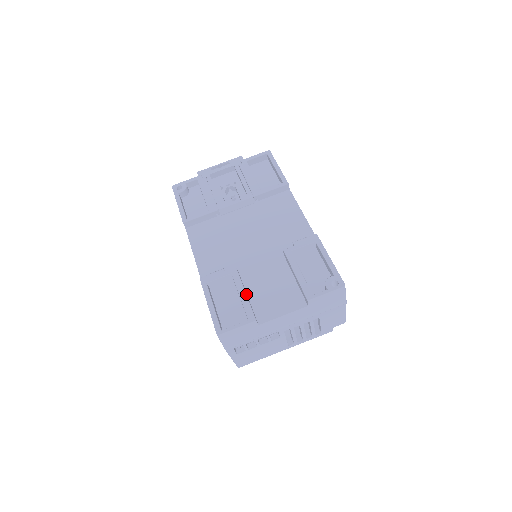
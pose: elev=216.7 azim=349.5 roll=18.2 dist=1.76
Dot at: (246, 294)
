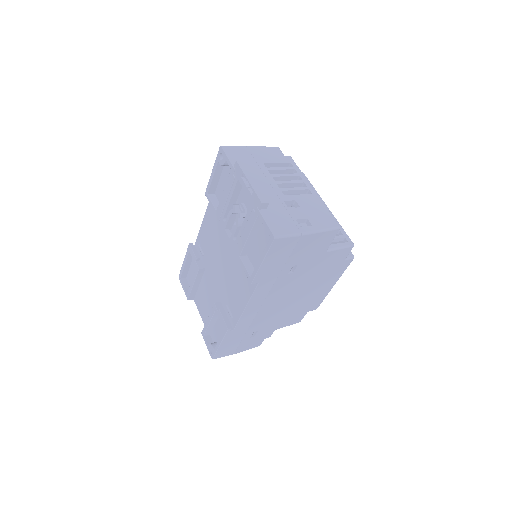
Dot at: (193, 286)
